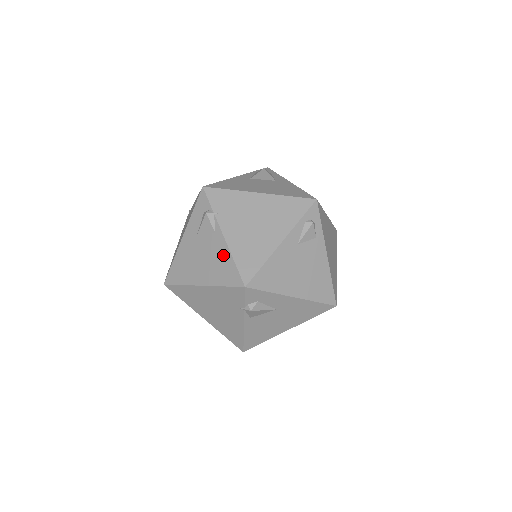
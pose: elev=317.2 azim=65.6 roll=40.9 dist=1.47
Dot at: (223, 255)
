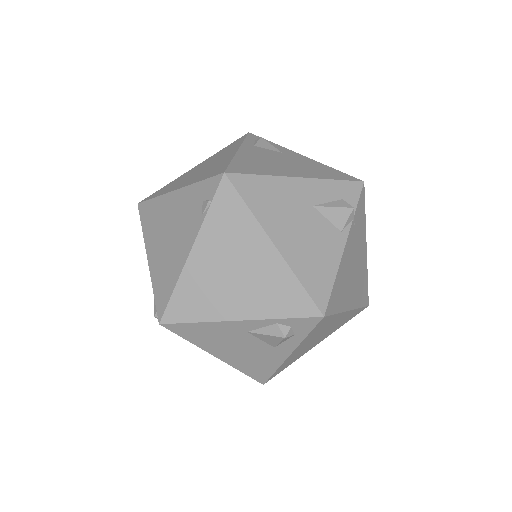
Dot at: occluded
